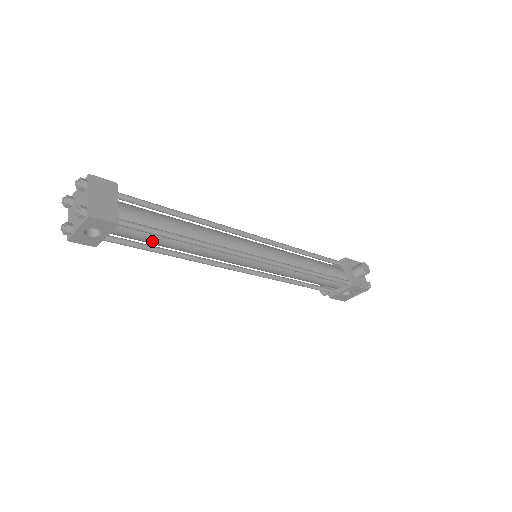
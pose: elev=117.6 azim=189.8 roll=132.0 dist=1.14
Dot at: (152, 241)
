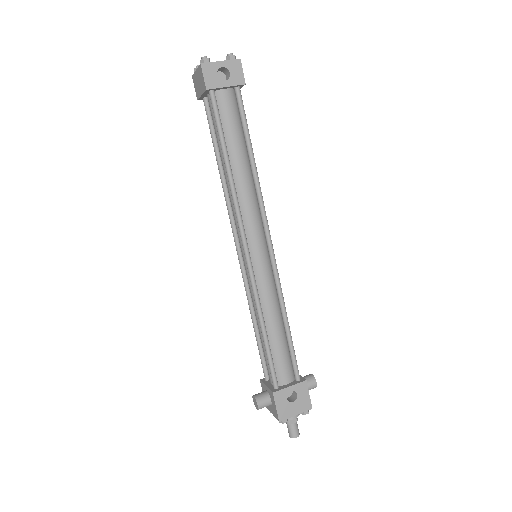
Dot at: (233, 133)
